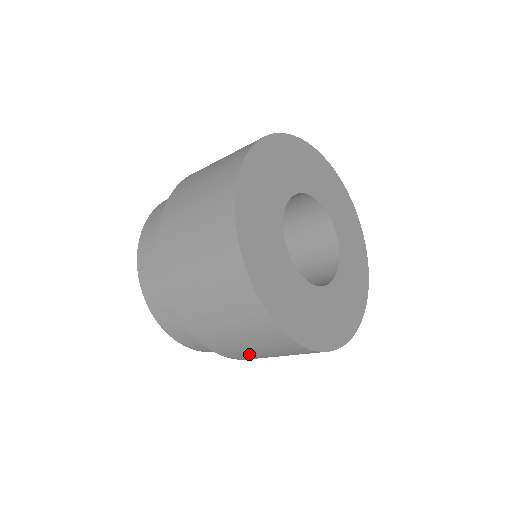
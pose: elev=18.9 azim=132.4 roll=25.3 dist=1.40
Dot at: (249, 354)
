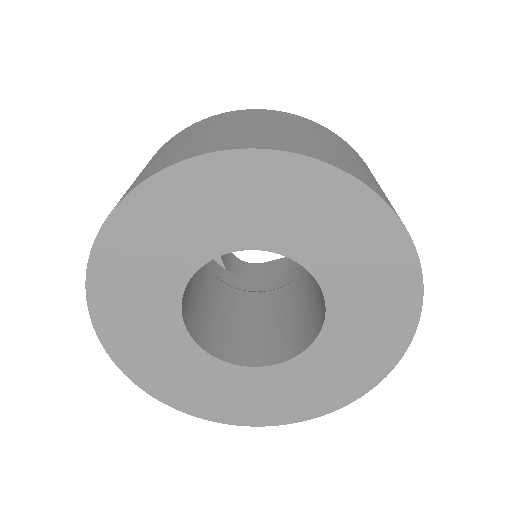
Dot at: occluded
